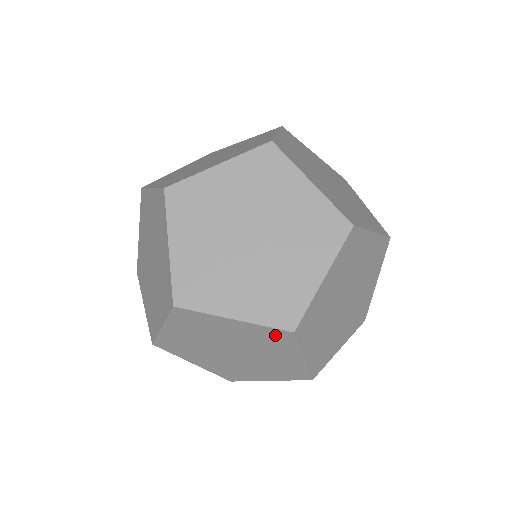
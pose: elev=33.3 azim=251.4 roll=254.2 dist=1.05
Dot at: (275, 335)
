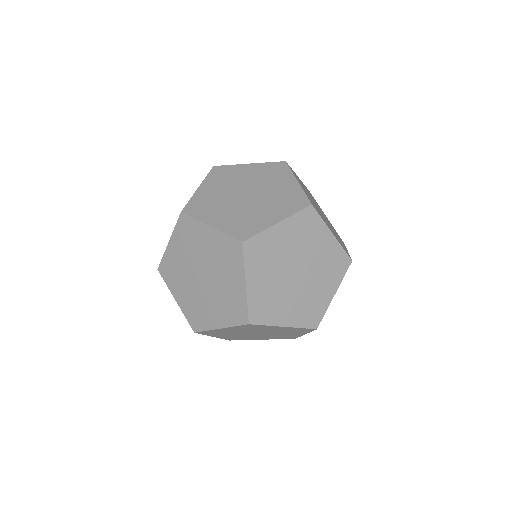
Dot at: (248, 326)
